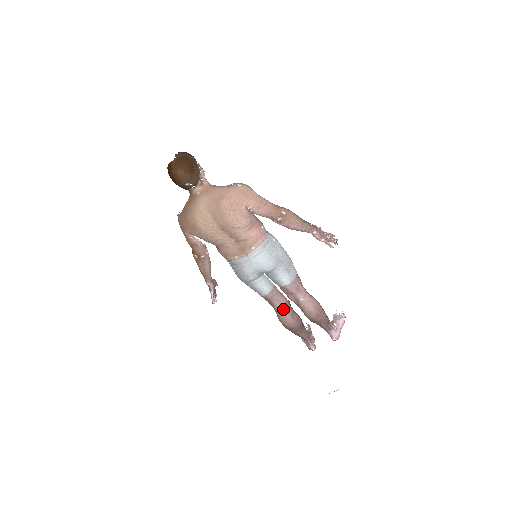
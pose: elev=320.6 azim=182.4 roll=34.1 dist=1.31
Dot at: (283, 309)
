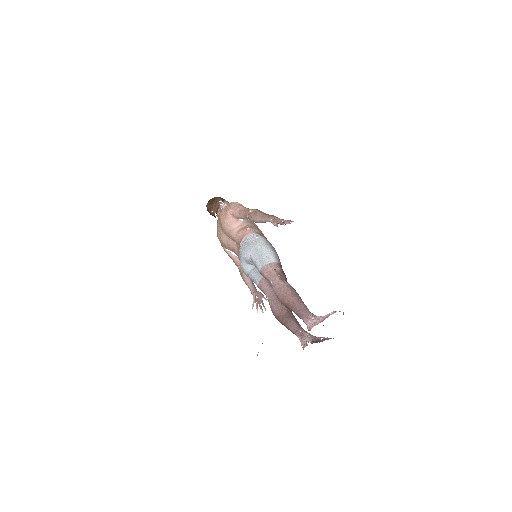
Dot at: (270, 298)
